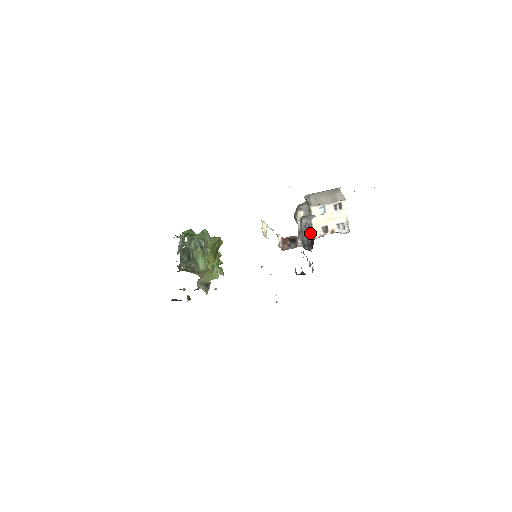
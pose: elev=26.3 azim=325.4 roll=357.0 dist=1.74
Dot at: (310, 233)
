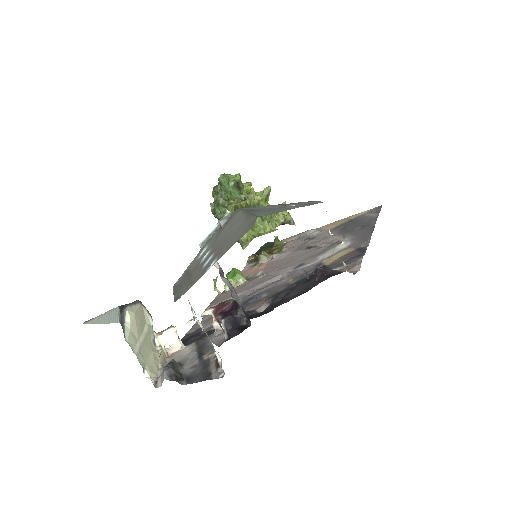
Dot at: occluded
